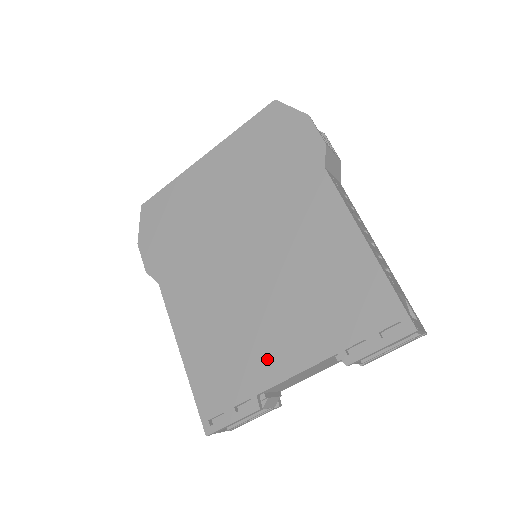
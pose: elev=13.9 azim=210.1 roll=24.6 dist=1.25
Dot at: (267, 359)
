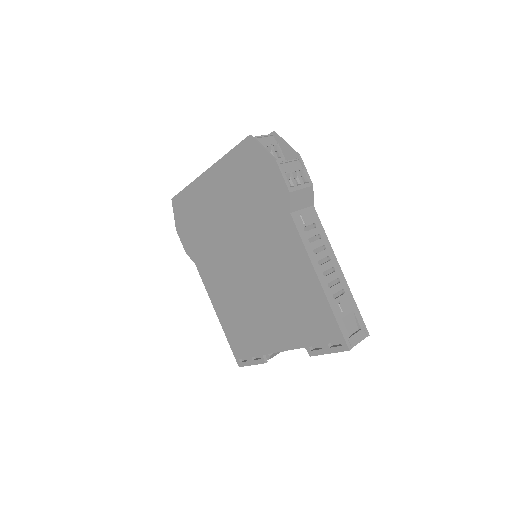
Dot at: (266, 336)
